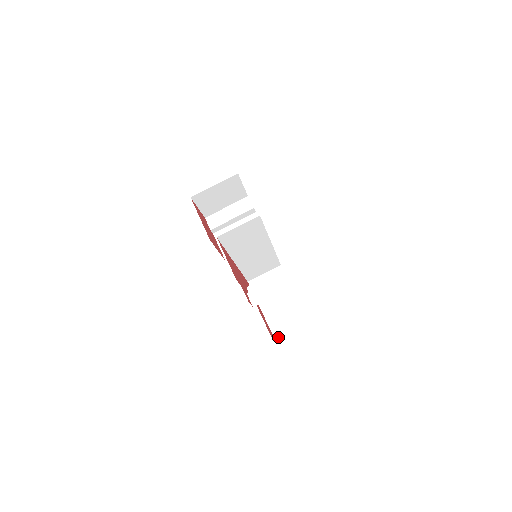
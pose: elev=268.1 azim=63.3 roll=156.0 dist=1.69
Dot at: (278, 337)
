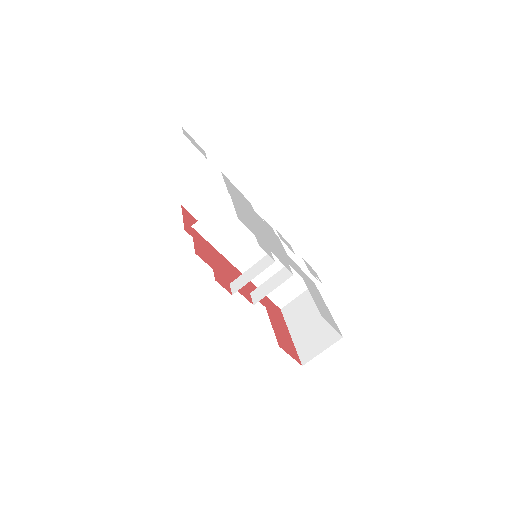
Dot at: (305, 359)
